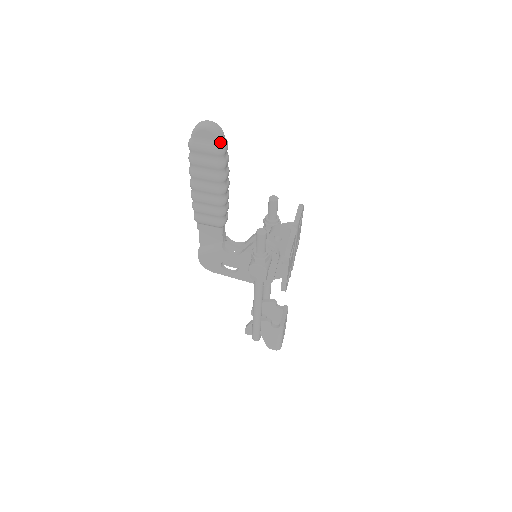
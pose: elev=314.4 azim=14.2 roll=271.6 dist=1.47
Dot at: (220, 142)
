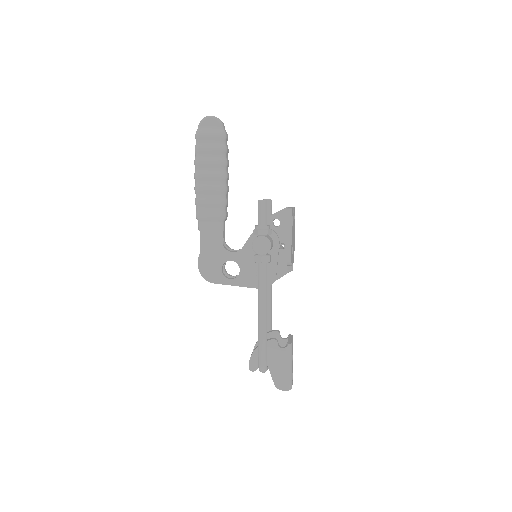
Dot at: (222, 128)
